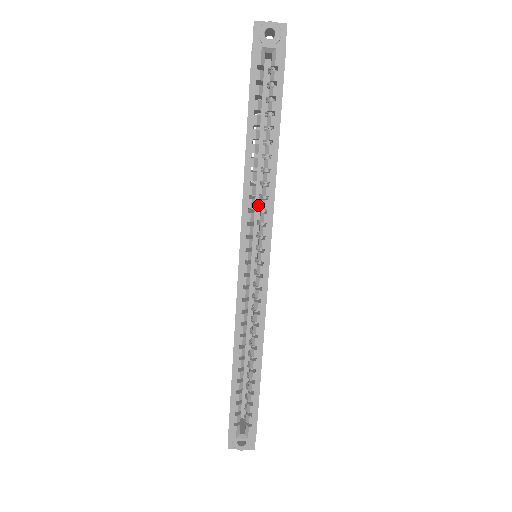
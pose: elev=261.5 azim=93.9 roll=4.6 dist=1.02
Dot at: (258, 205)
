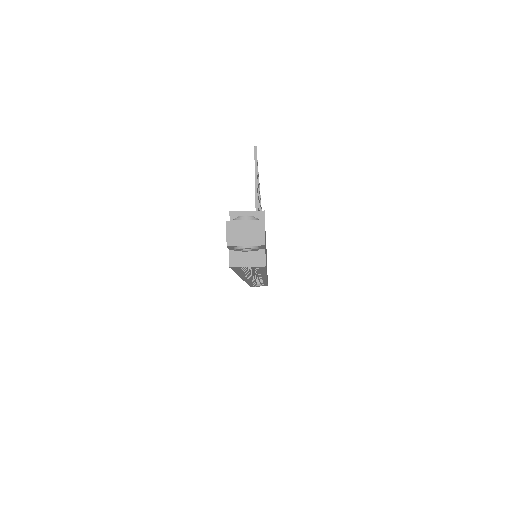
Dot at: occluded
